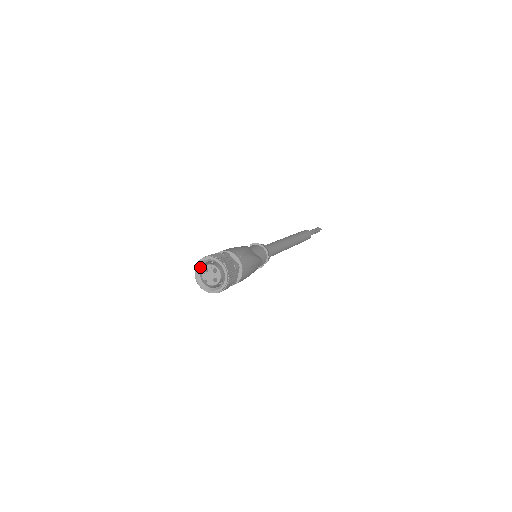
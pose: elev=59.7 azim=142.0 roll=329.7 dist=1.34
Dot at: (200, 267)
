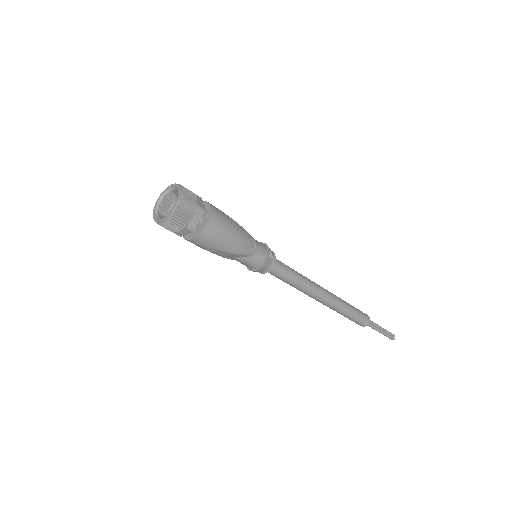
Dot at: (157, 212)
